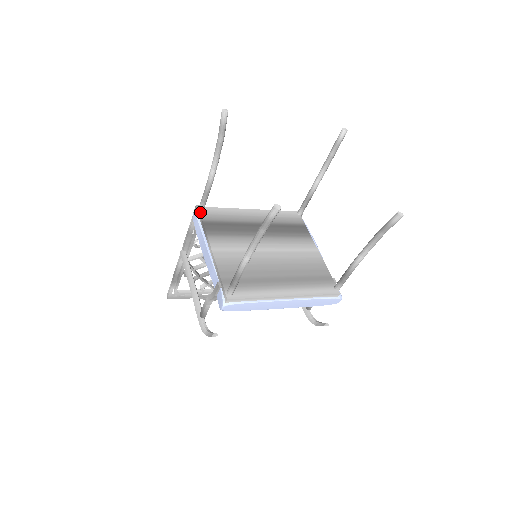
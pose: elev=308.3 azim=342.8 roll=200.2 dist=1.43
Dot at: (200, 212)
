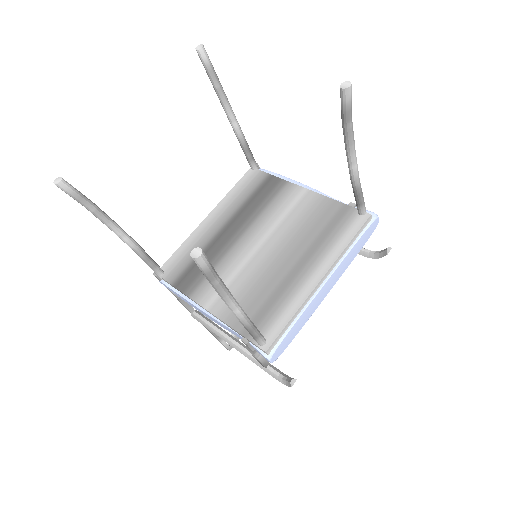
Dot at: (162, 277)
